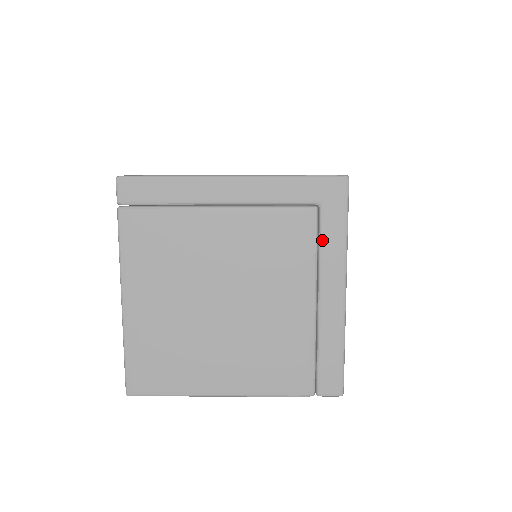
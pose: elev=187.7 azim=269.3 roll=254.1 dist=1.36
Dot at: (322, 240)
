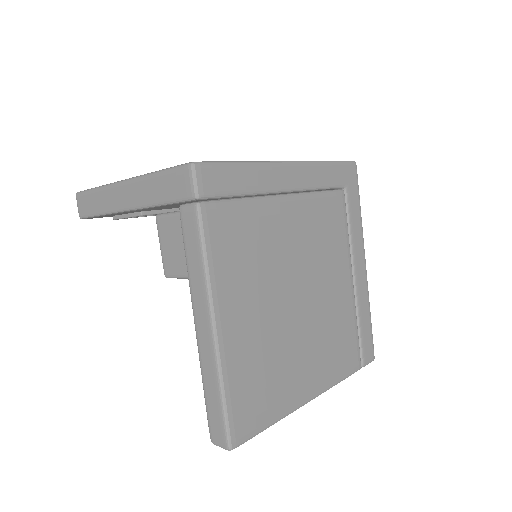
Dot at: (350, 220)
